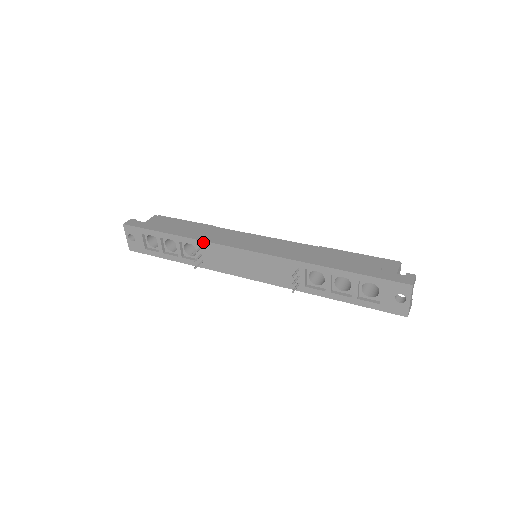
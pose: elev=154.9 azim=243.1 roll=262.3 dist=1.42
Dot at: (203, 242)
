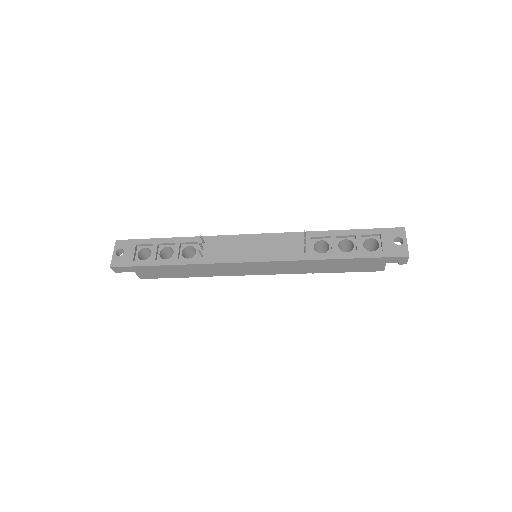
Dot at: (208, 237)
